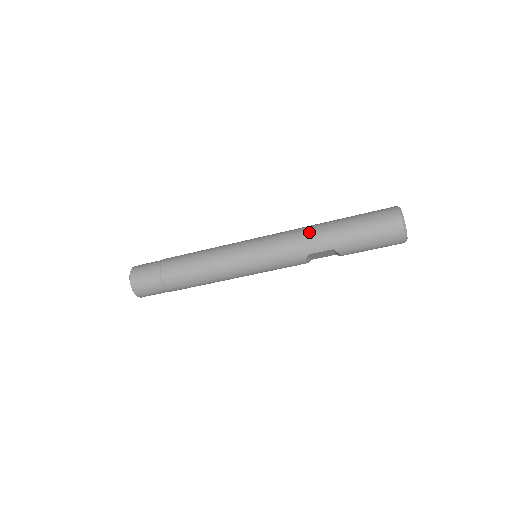
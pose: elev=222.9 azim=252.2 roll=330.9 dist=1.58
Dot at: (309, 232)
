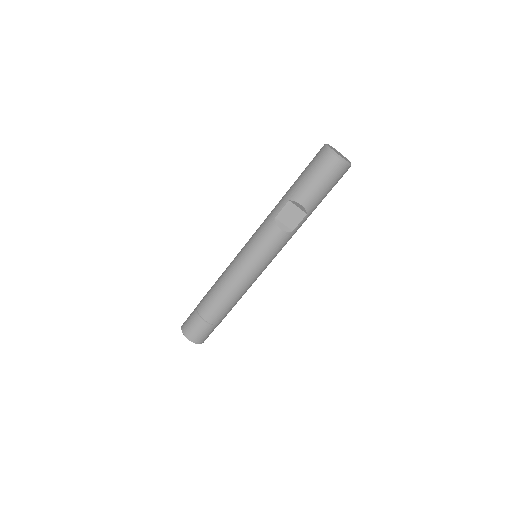
Dot at: occluded
